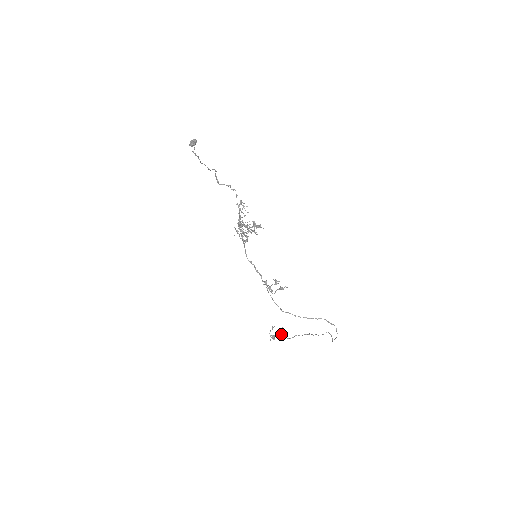
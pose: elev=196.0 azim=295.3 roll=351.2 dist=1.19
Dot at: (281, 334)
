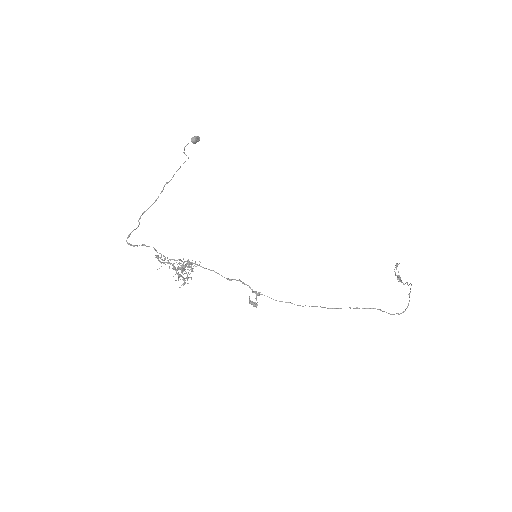
Dot at: (399, 277)
